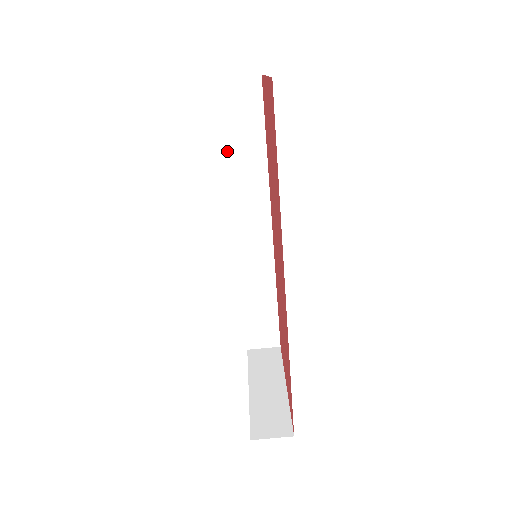
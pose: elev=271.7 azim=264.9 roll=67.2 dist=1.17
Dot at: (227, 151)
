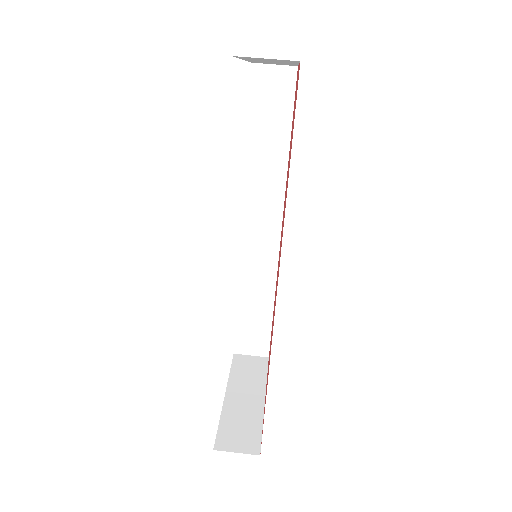
Dot at: (248, 141)
